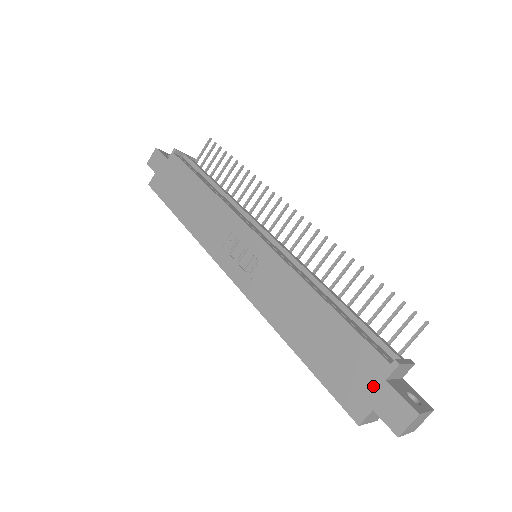
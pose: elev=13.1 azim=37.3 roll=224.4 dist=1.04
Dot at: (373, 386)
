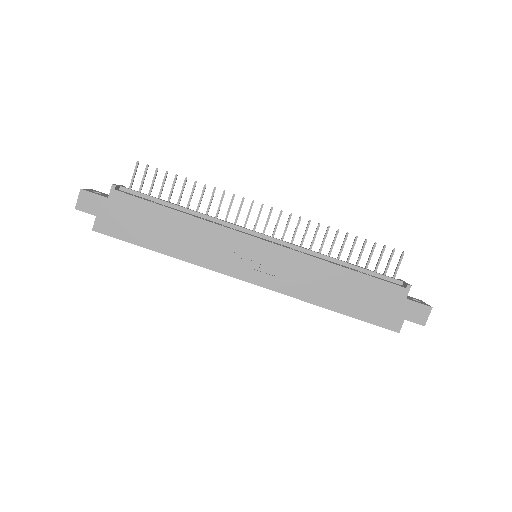
Dot at: (400, 306)
